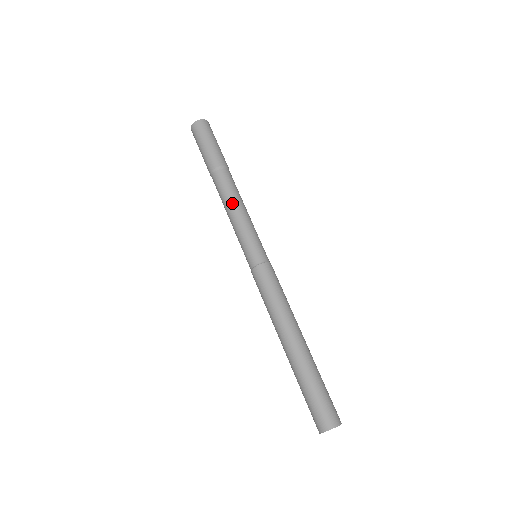
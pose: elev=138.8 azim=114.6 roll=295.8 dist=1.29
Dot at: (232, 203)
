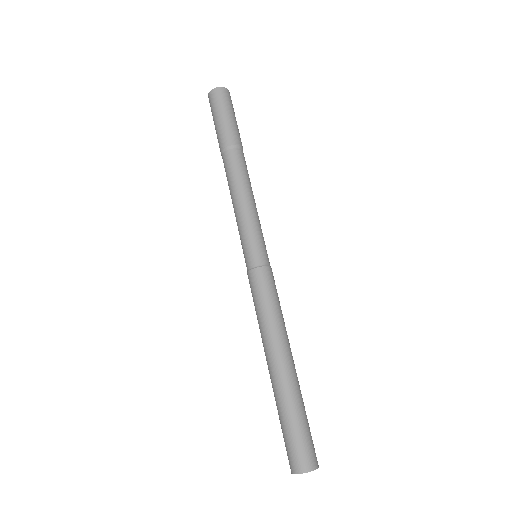
Dot at: (237, 191)
